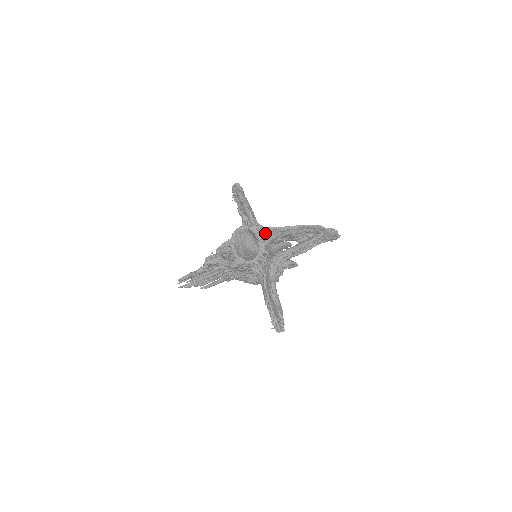
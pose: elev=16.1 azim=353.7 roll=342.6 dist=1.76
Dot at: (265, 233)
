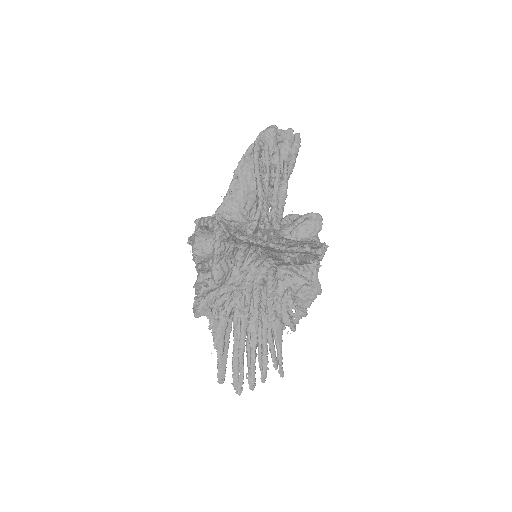
Dot at: occluded
